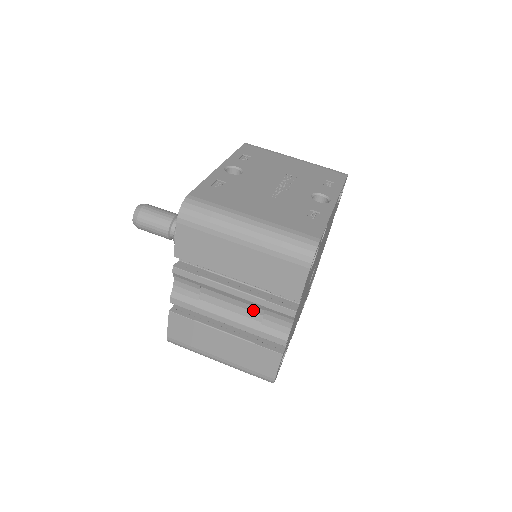
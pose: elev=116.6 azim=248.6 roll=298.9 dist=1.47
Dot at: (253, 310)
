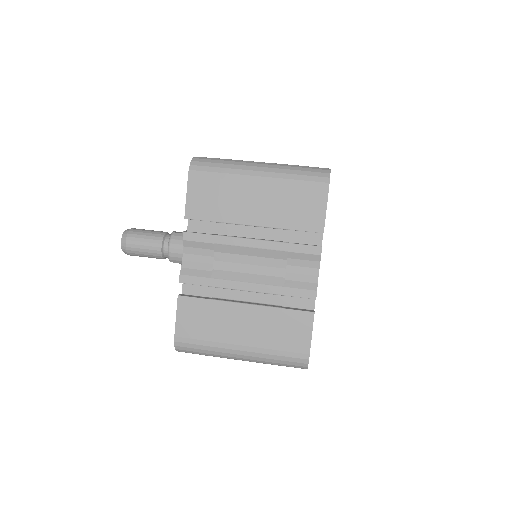
Dot at: (274, 265)
